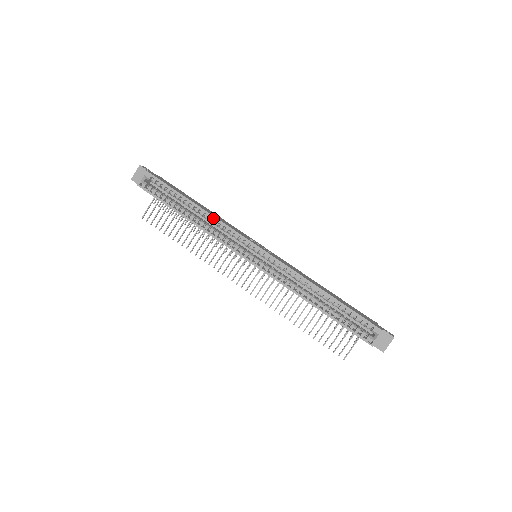
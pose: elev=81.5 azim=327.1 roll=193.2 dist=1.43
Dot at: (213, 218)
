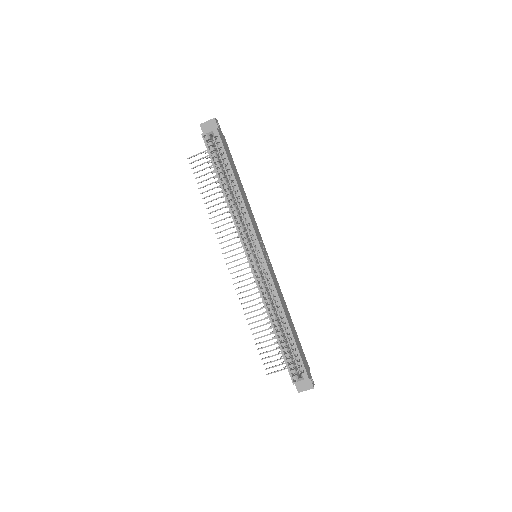
Dot at: (243, 206)
